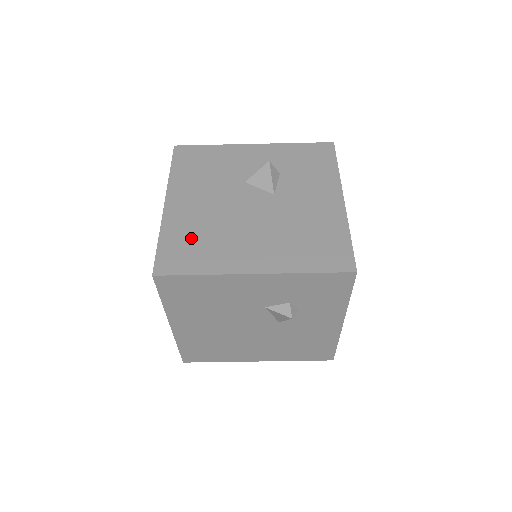
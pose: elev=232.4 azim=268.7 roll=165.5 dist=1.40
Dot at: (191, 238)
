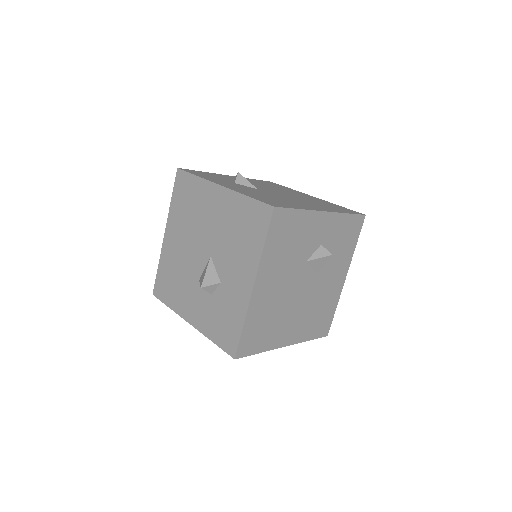
Dot at: (263, 323)
